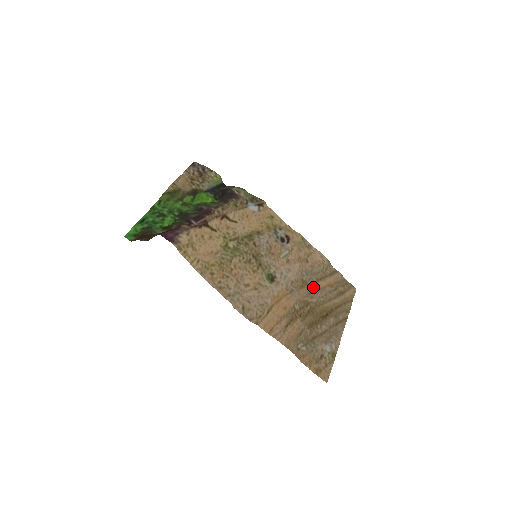
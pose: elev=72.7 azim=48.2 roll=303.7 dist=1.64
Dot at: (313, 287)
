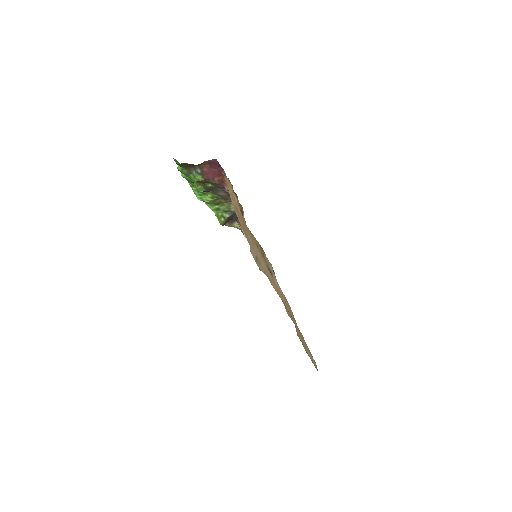
Dot at: occluded
